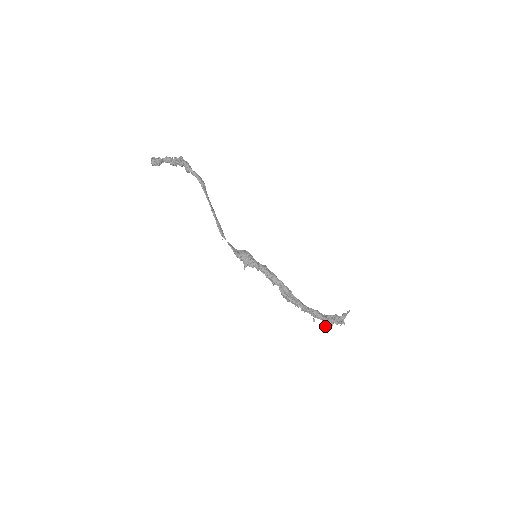
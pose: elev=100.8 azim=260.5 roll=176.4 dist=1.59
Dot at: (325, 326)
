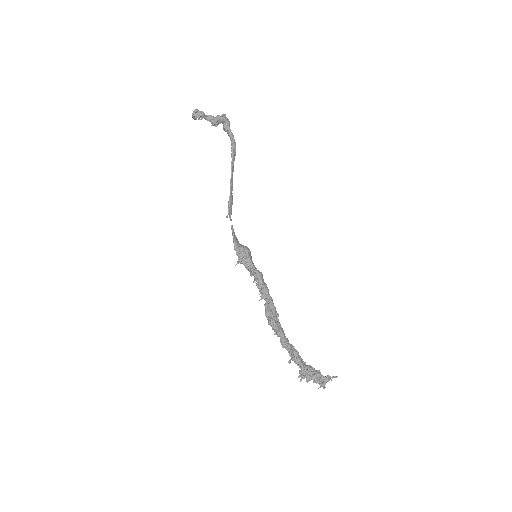
Dot at: (300, 376)
